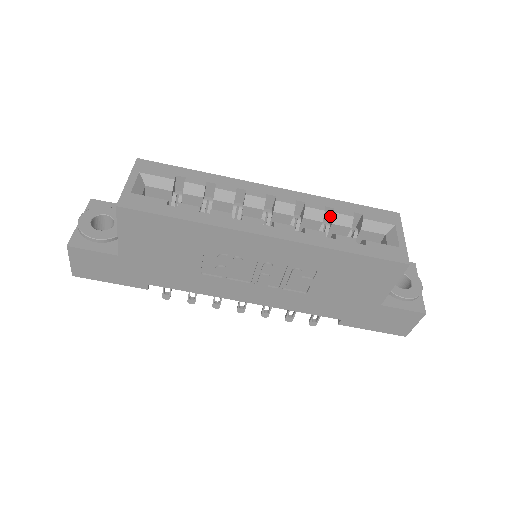
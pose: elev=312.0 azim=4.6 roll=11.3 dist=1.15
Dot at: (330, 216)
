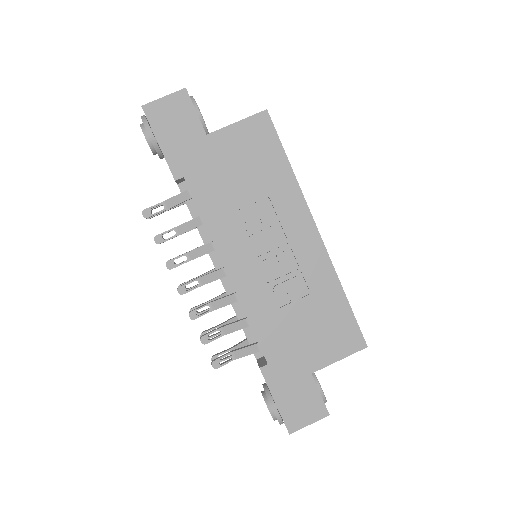
Dot at: occluded
